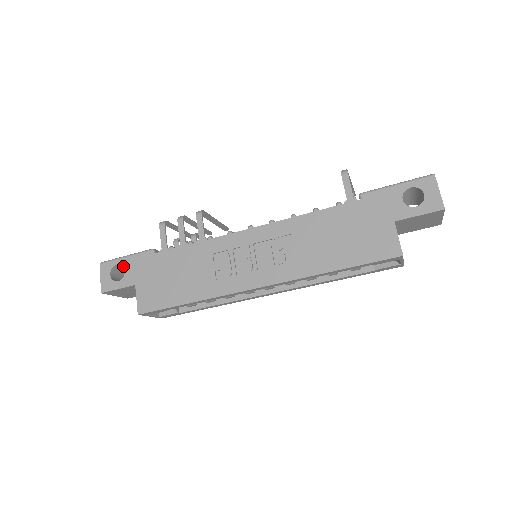
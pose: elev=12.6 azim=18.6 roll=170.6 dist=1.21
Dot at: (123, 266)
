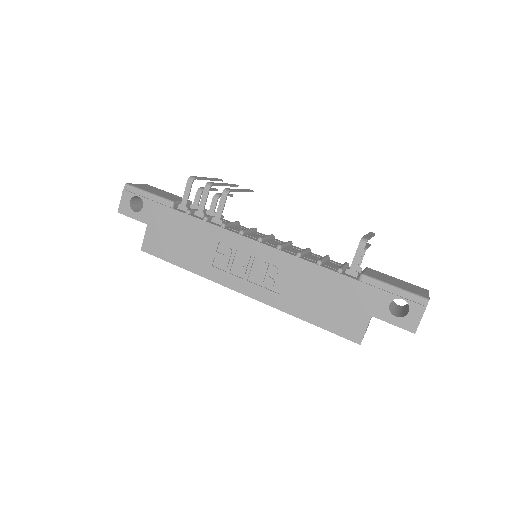
Dot at: (143, 201)
